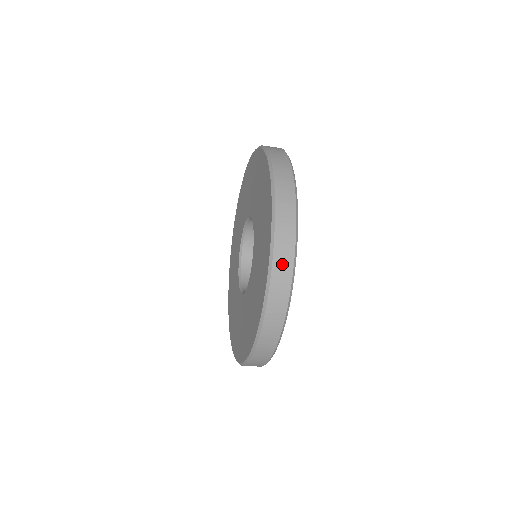
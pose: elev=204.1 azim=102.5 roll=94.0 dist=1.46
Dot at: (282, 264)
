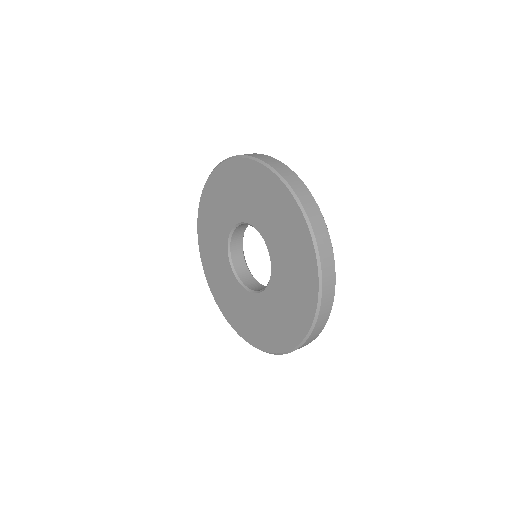
Dot at: (326, 256)
